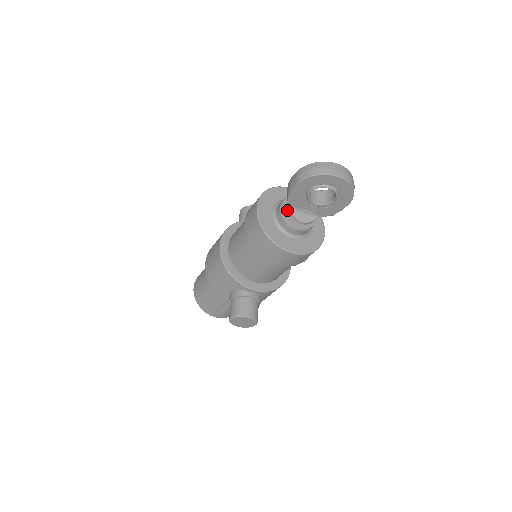
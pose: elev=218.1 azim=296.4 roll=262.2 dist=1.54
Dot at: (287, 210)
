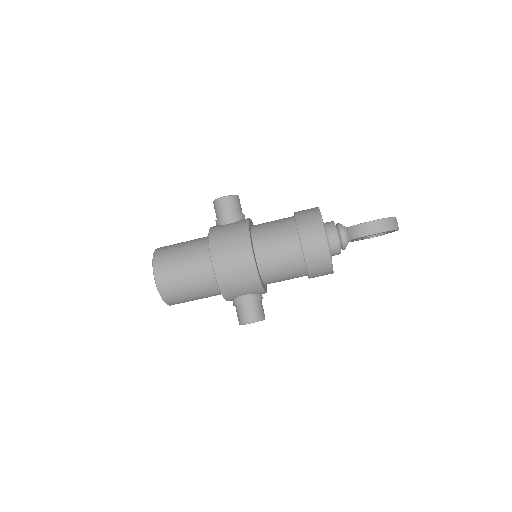
Dot at: (339, 239)
